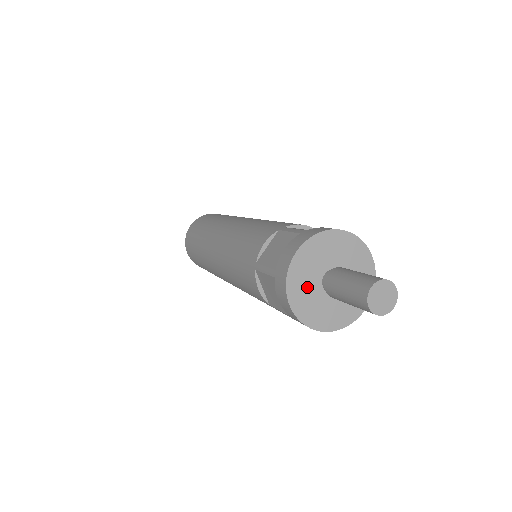
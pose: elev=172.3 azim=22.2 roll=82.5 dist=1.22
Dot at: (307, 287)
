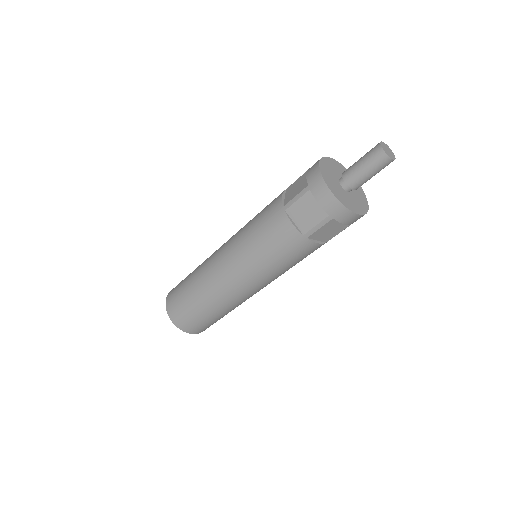
Dot at: (331, 171)
